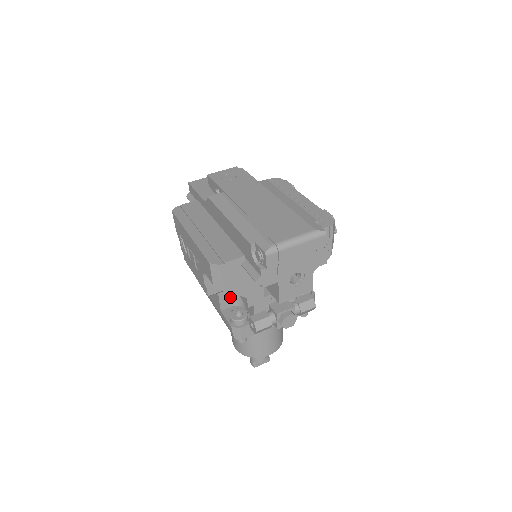
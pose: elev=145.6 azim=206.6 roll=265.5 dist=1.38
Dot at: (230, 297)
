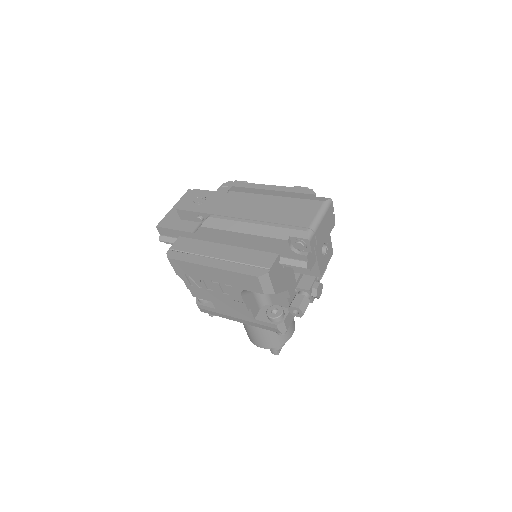
Dot at: (256, 303)
